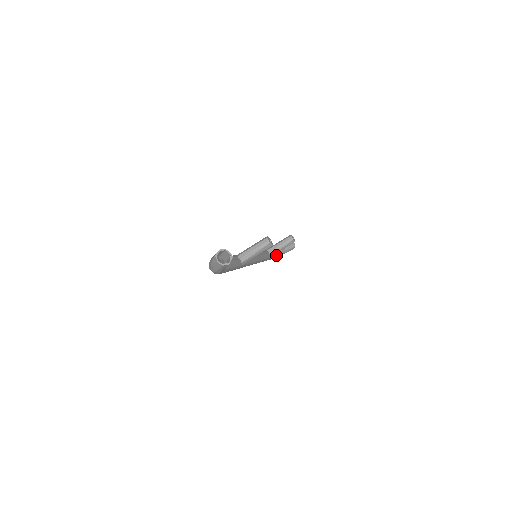
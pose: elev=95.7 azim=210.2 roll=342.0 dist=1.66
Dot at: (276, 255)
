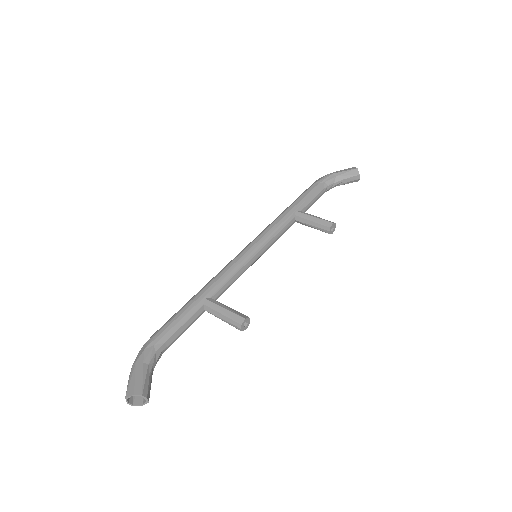
Dot at: (315, 201)
